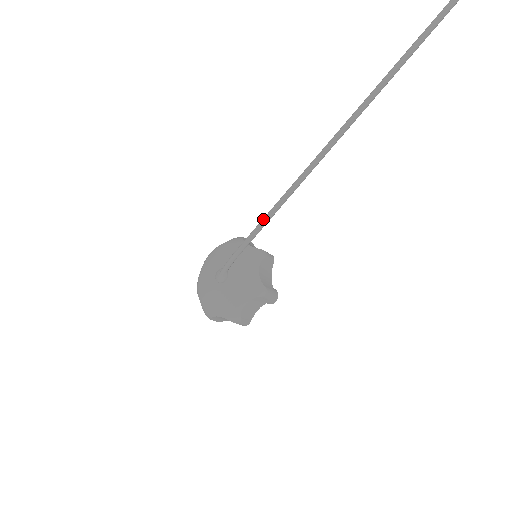
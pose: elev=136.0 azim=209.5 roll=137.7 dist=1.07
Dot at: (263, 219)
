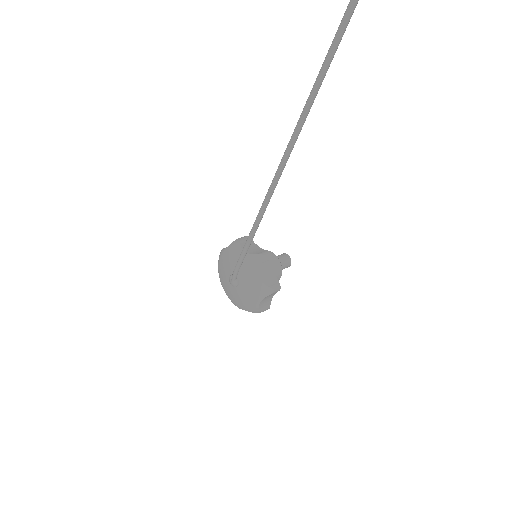
Dot at: (247, 239)
